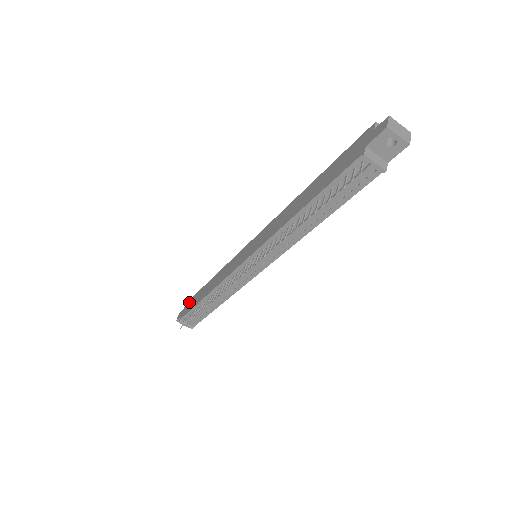
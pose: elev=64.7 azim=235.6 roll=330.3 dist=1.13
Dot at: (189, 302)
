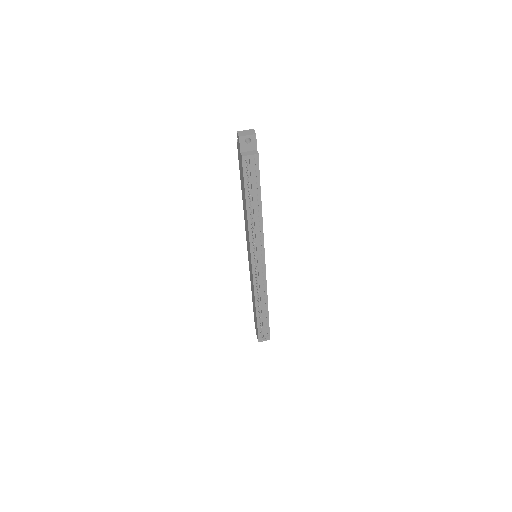
Dot at: (255, 324)
